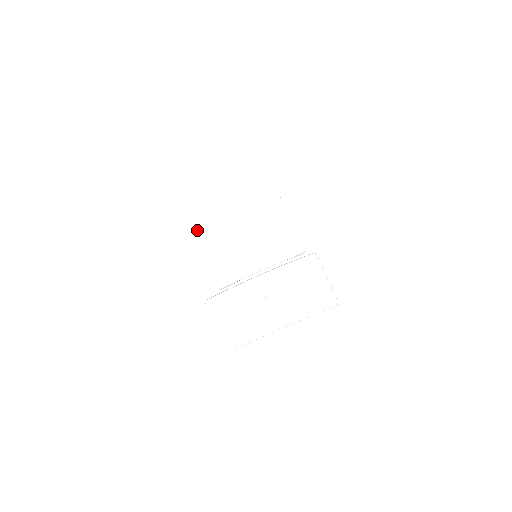
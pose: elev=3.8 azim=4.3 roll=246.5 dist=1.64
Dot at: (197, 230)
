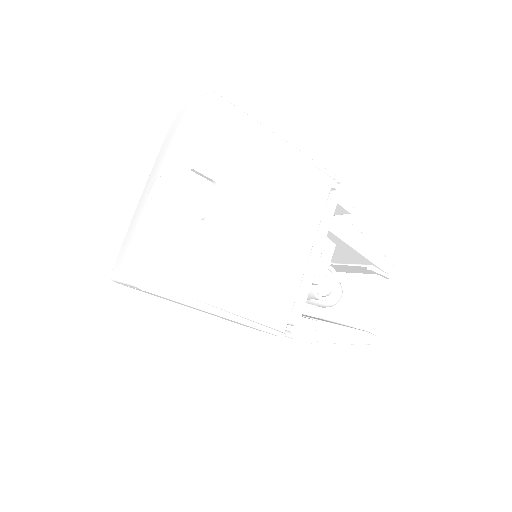
Dot at: occluded
